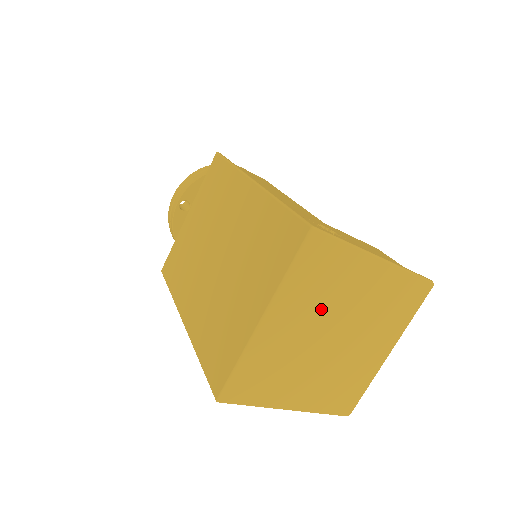
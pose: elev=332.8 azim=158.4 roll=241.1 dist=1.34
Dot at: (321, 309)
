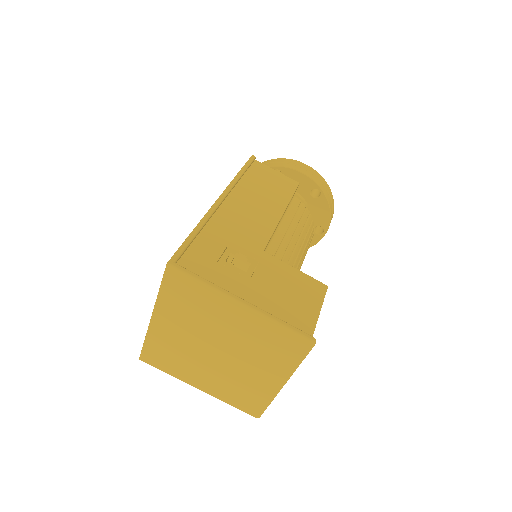
Dot at: (198, 326)
